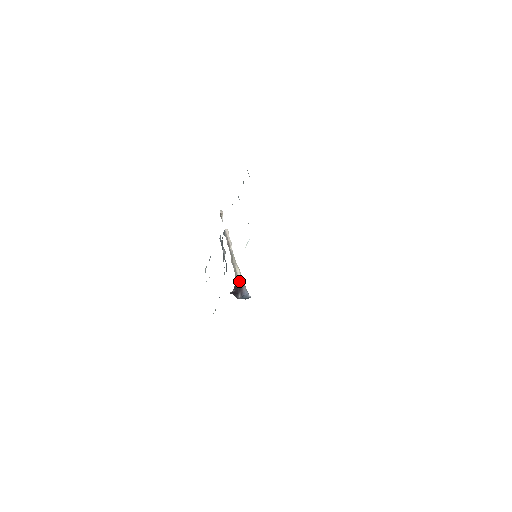
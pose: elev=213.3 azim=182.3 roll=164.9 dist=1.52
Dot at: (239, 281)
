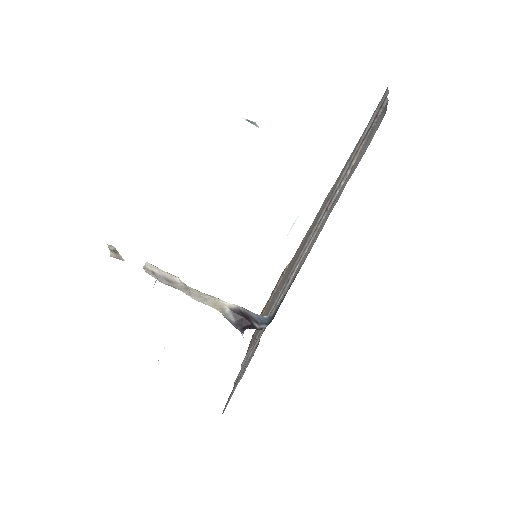
Dot at: (237, 310)
